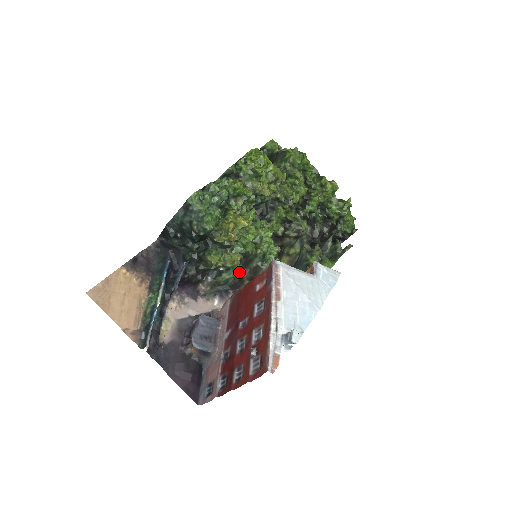
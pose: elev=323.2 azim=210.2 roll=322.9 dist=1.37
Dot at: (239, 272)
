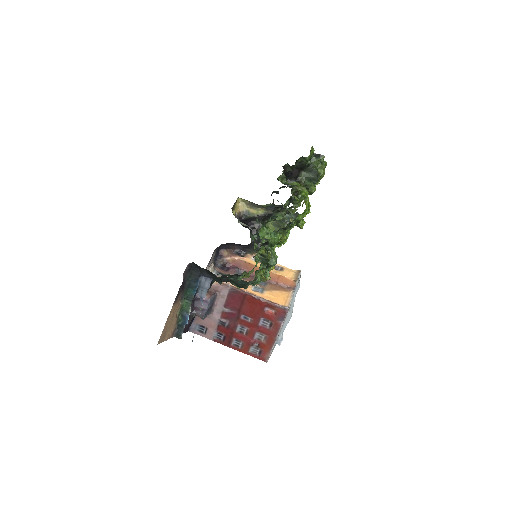
Dot at: occluded
